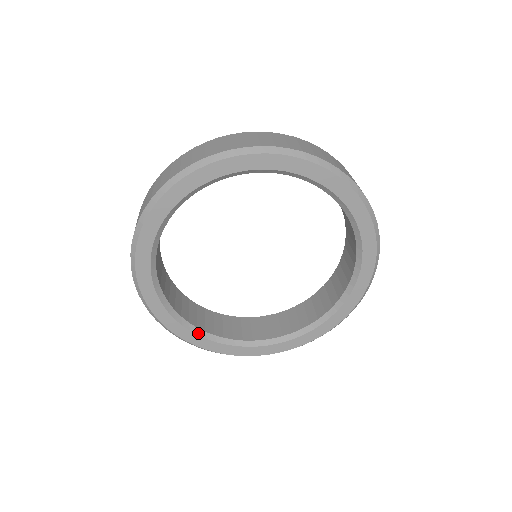
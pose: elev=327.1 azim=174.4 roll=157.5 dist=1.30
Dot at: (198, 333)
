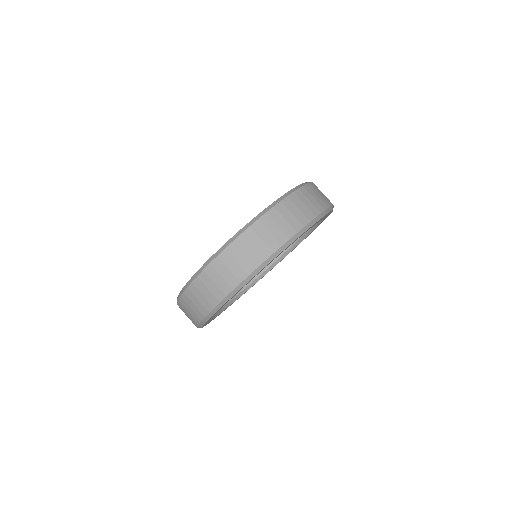
Dot at: (254, 283)
